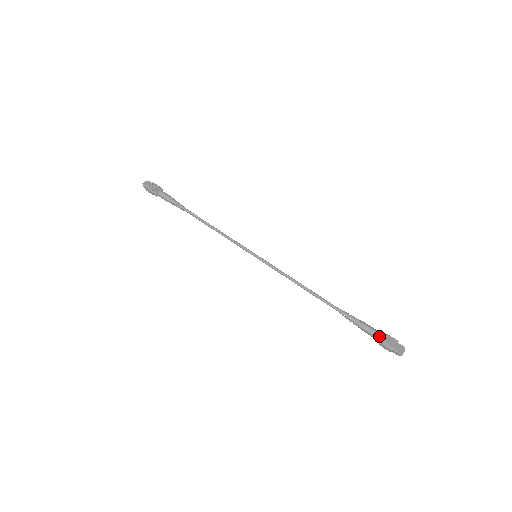
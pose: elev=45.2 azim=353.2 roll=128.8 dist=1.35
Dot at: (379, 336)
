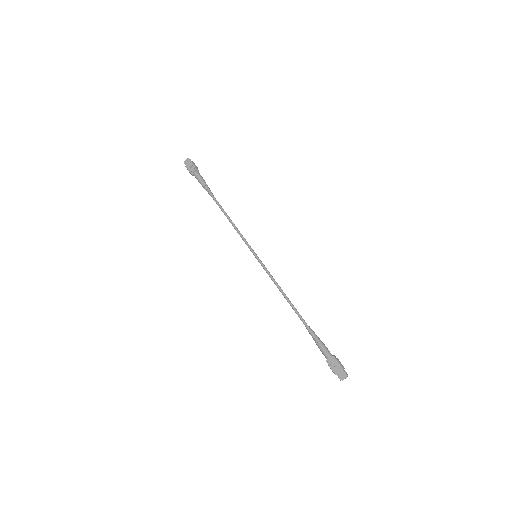
Dot at: (328, 360)
